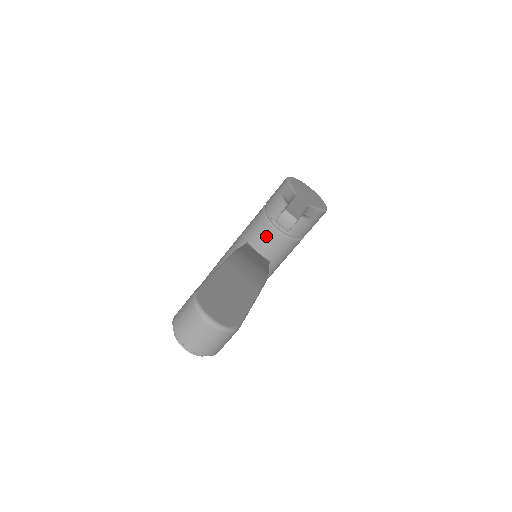
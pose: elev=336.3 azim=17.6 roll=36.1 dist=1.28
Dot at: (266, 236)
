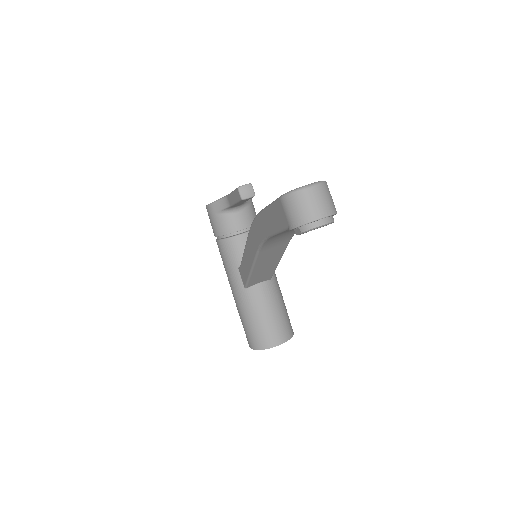
Dot at: (243, 246)
